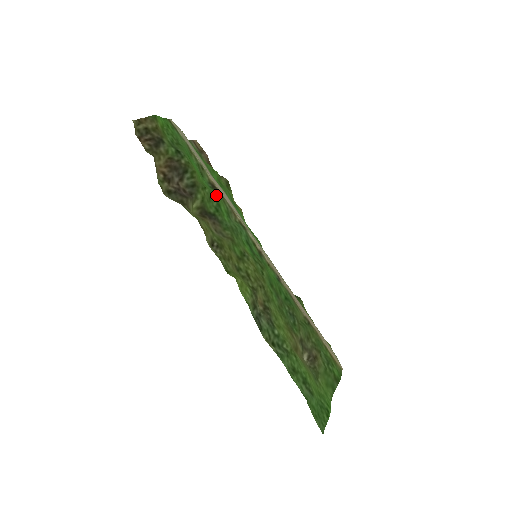
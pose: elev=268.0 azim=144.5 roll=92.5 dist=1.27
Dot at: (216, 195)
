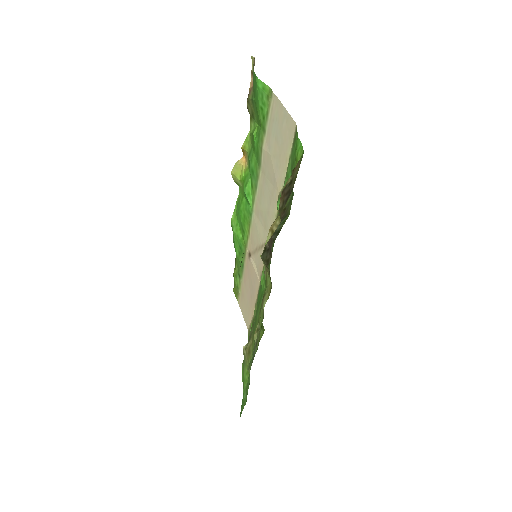
Dot at: occluded
